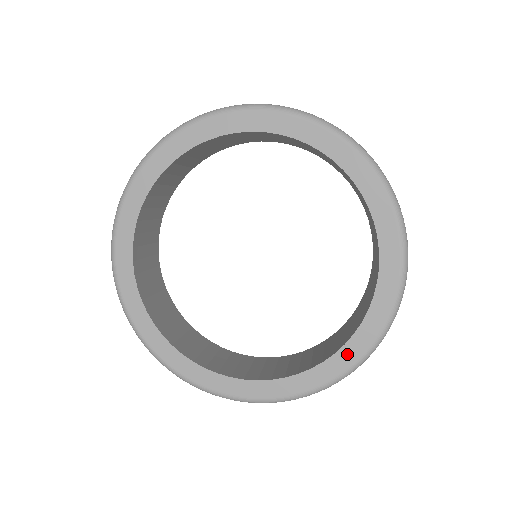
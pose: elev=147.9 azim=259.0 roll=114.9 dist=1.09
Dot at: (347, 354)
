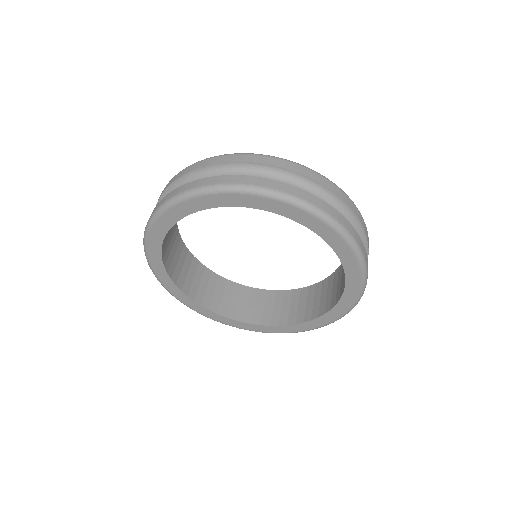
Dot at: (319, 321)
